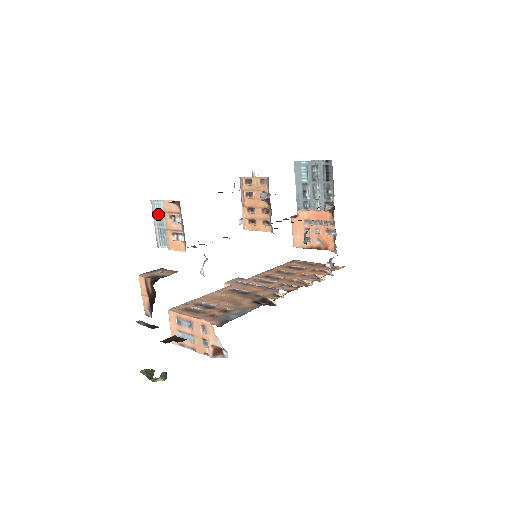
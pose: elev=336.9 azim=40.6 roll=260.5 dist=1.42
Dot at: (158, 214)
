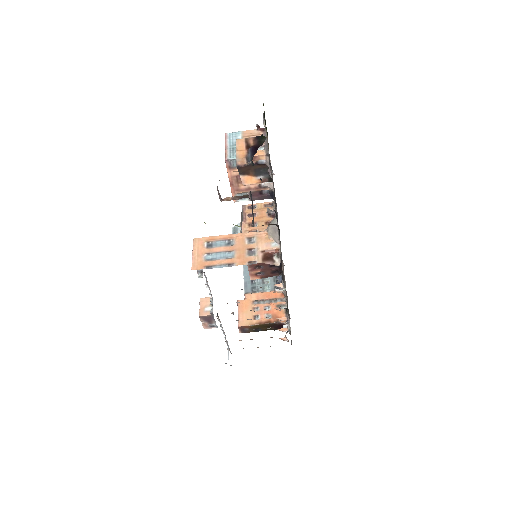
Dot at: (233, 140)
